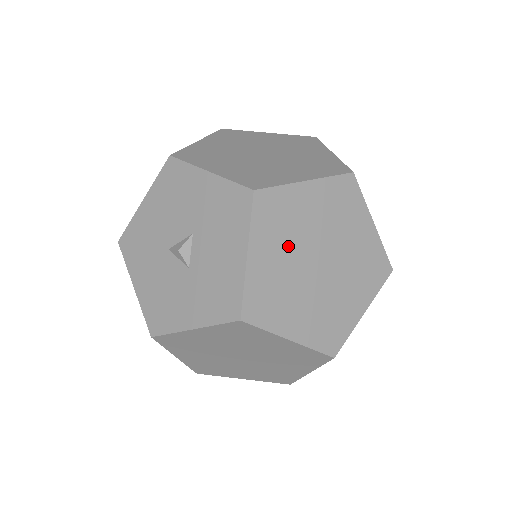
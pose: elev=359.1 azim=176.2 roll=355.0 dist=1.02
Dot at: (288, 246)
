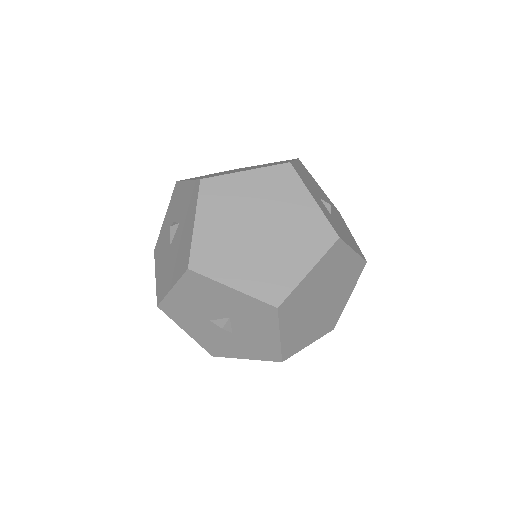
Dot at: (302, 312)
